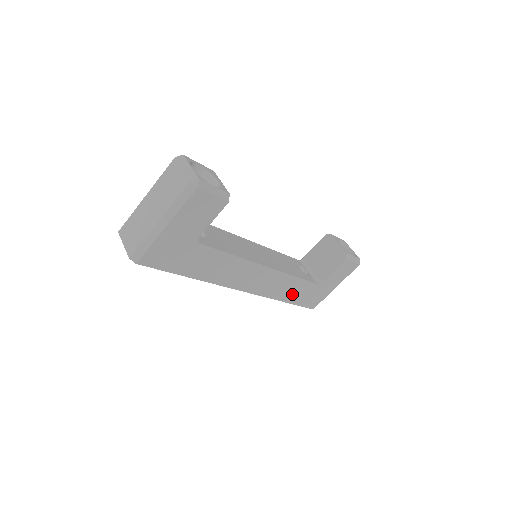
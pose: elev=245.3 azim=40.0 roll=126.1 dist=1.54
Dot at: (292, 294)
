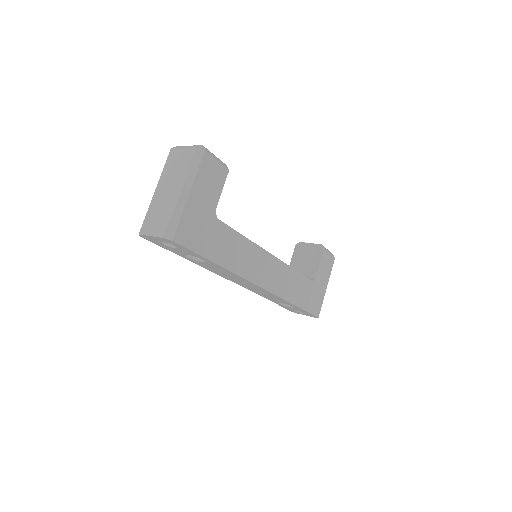
Dot at: (298, 294)
